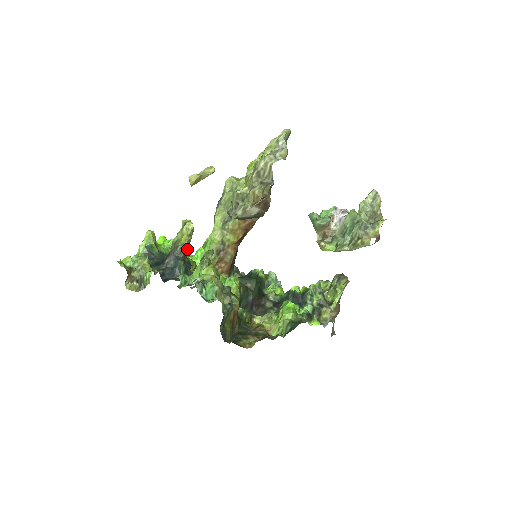
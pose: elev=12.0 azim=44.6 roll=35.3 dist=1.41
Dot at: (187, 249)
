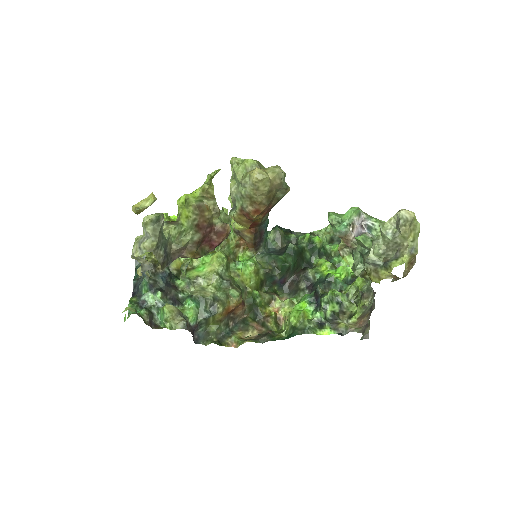
Dot at: (156, 264)
